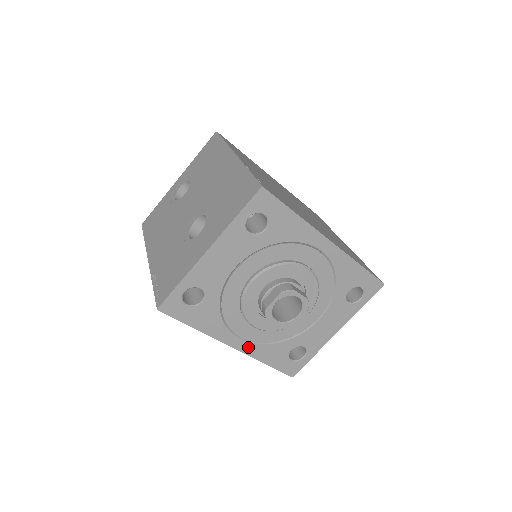
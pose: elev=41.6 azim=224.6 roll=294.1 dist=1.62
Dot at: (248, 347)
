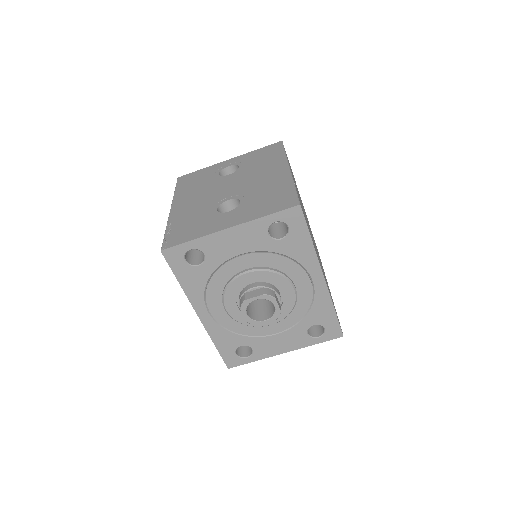
Dot at: (210, 323)
